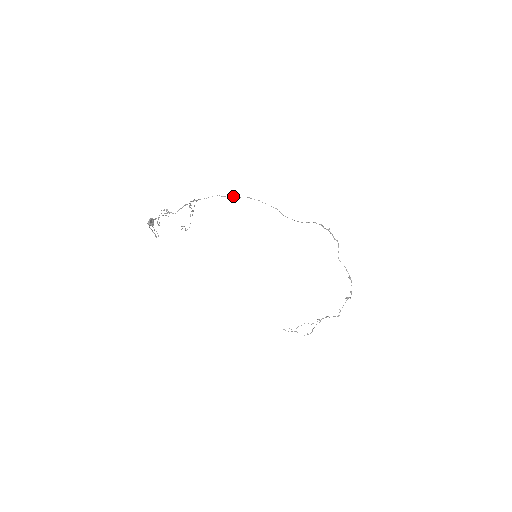
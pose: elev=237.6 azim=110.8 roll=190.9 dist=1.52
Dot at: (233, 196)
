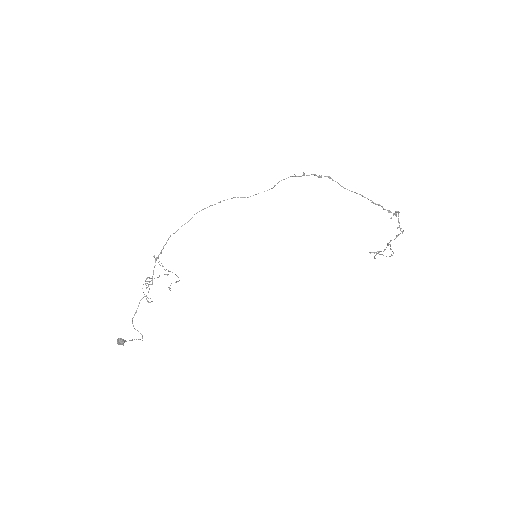
Dot at: occluded
